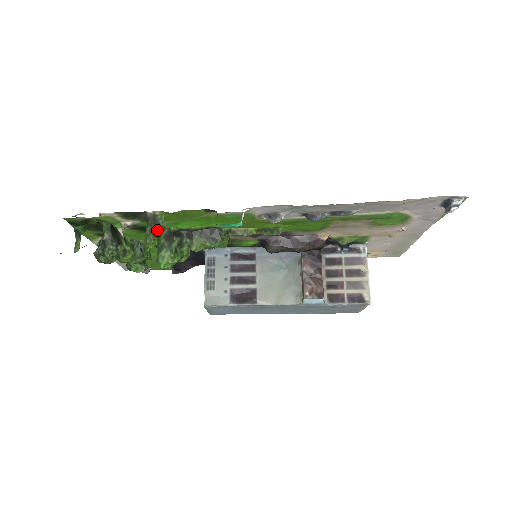
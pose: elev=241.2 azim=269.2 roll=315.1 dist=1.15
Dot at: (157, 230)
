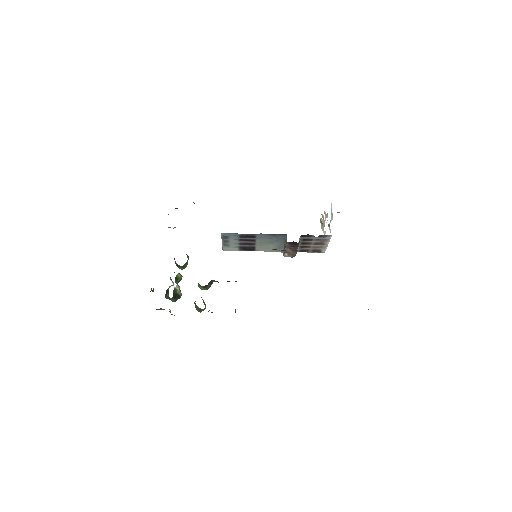
Dot at: occluded
